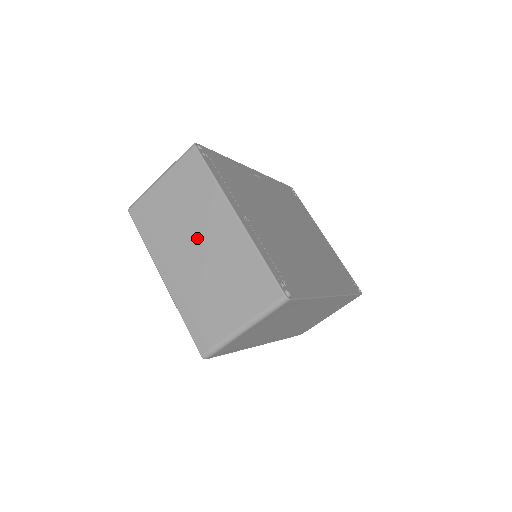
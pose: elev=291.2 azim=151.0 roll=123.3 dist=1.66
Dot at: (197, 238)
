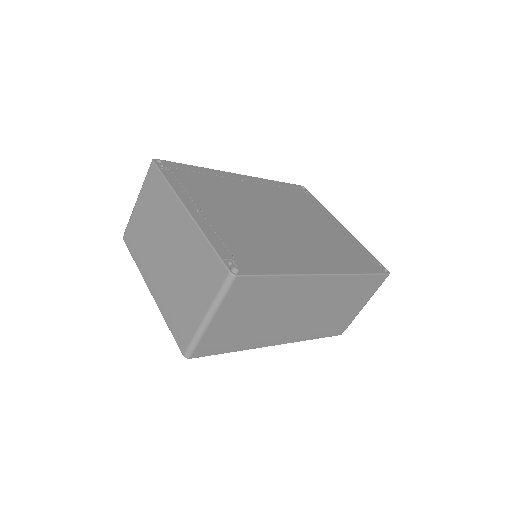
Dot at: (165, 243)
